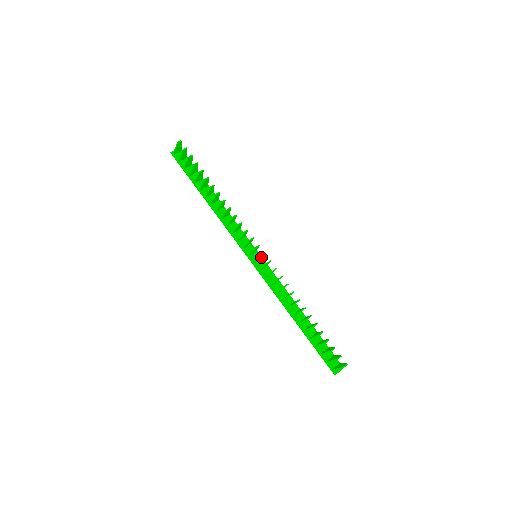
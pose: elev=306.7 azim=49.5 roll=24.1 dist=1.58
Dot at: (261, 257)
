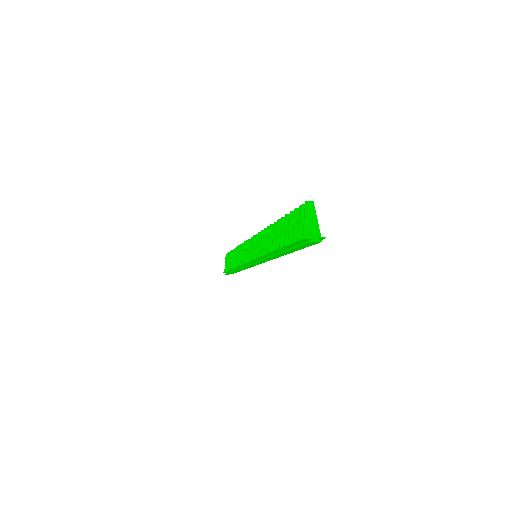
Dot at: occluded
